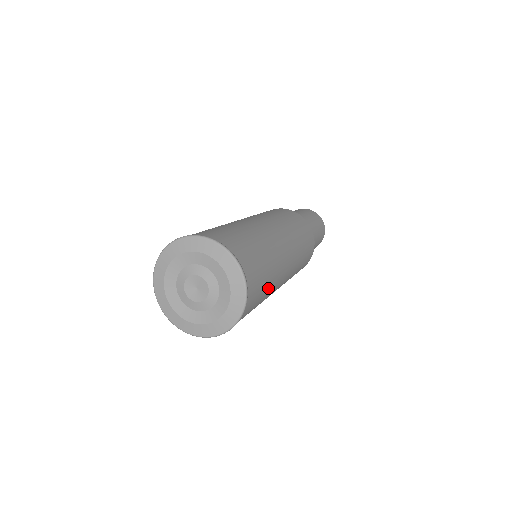
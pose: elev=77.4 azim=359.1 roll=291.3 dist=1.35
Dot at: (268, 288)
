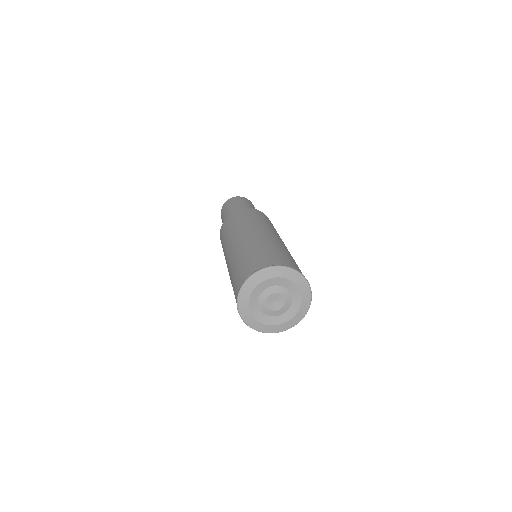
Dot at: occluded
